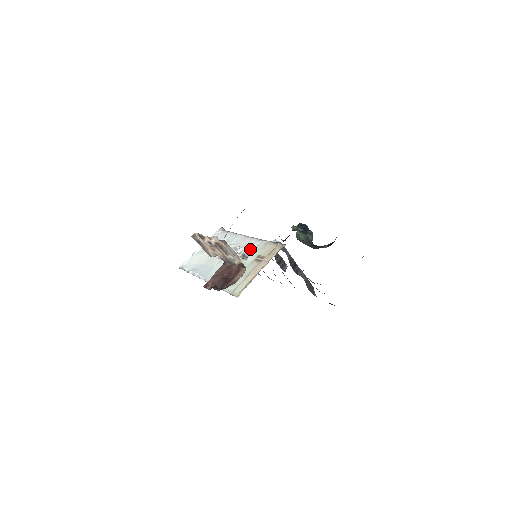
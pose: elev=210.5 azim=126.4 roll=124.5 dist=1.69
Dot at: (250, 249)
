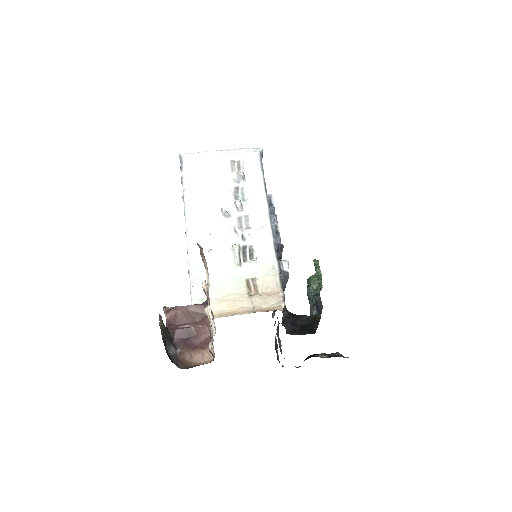
Dot at: (256, 250)
